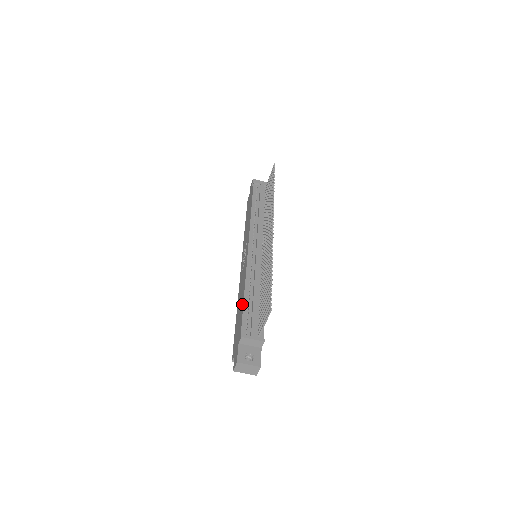
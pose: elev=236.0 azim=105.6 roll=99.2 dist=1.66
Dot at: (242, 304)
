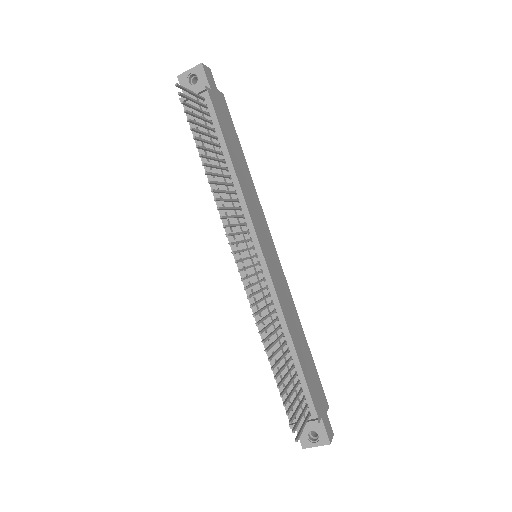
Dot at: occluded
